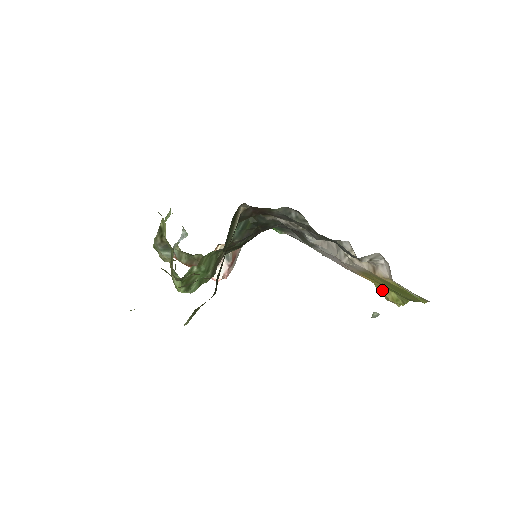
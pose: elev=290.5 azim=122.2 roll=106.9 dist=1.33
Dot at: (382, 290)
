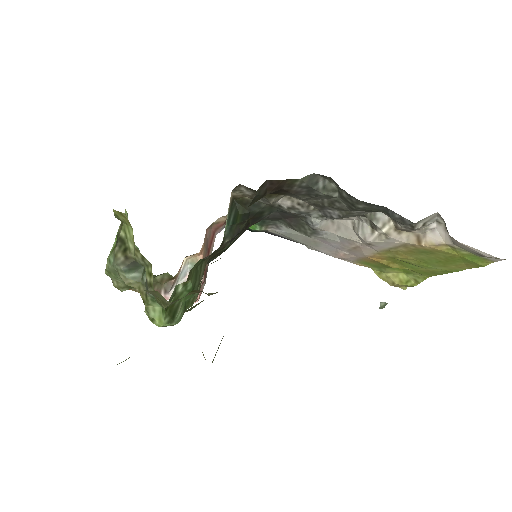
Dot at: (386, 274)
